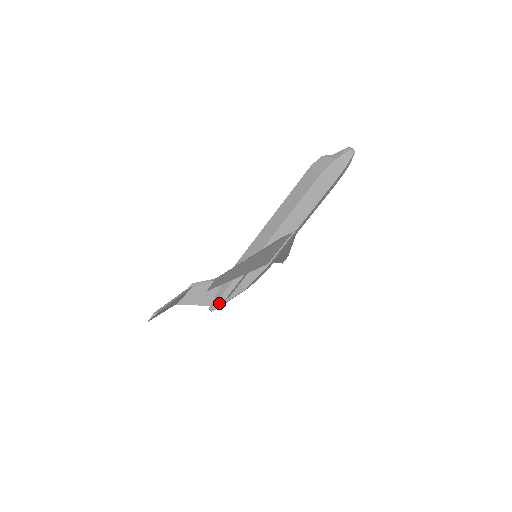
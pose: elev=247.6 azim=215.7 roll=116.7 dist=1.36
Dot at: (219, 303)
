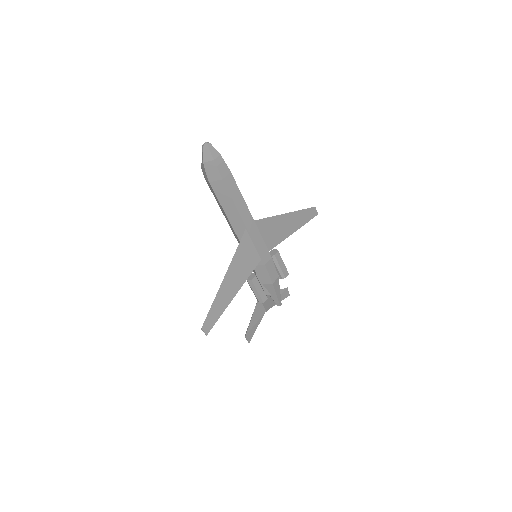
Dot at: (275, 300)
